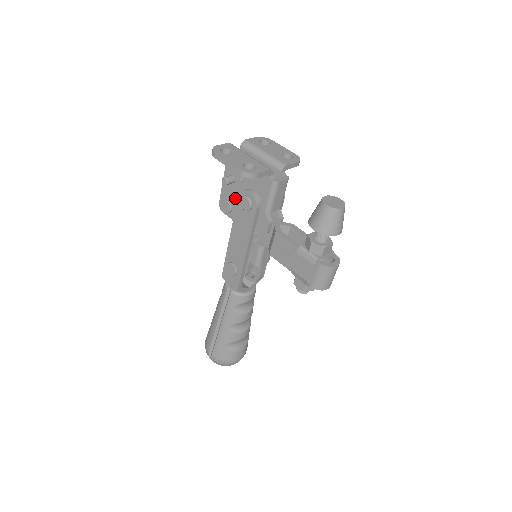
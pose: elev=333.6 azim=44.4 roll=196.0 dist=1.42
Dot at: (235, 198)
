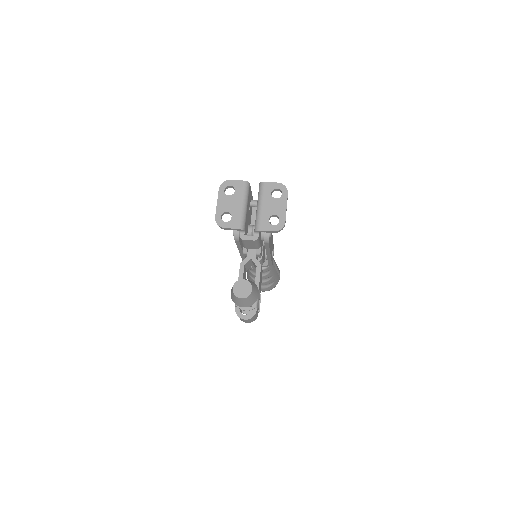
Dot at: occluded
